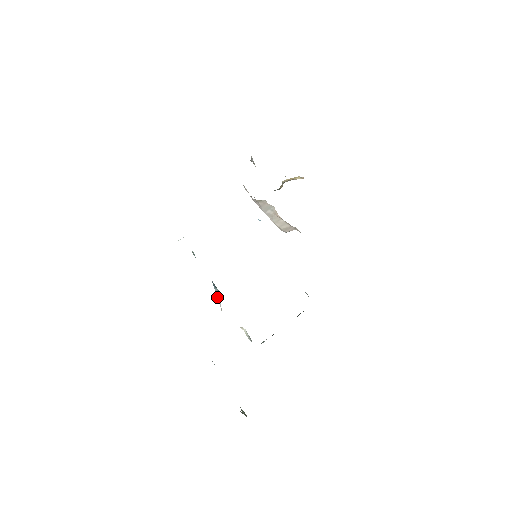
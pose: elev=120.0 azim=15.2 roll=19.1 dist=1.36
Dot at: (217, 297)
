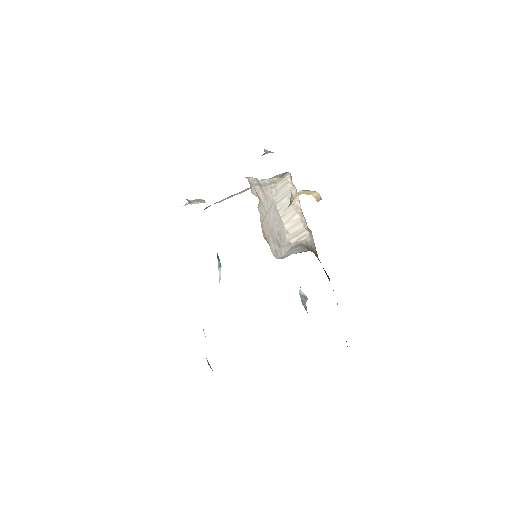
Dot at: occluded
